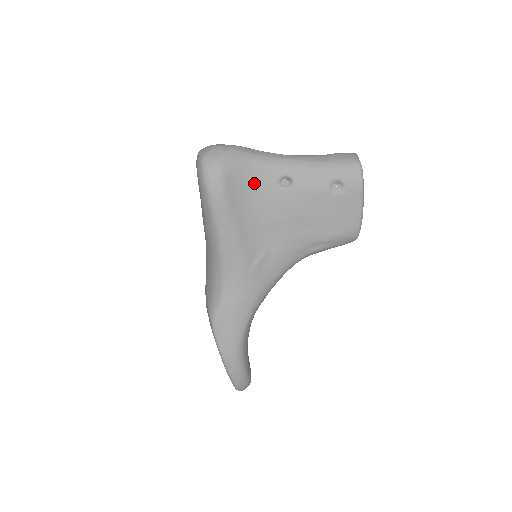
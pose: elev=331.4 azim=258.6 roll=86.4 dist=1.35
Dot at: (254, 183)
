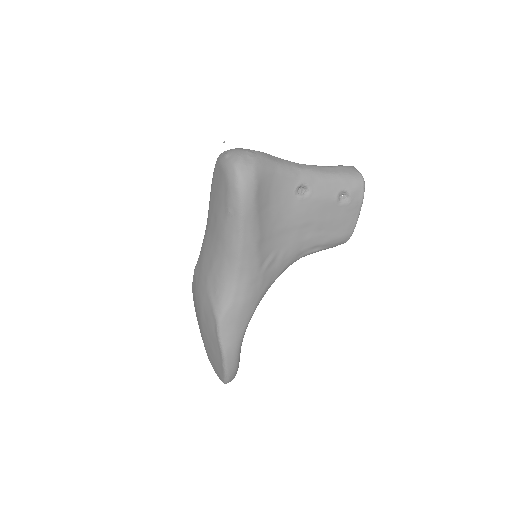
Dot at: (277, 190)
